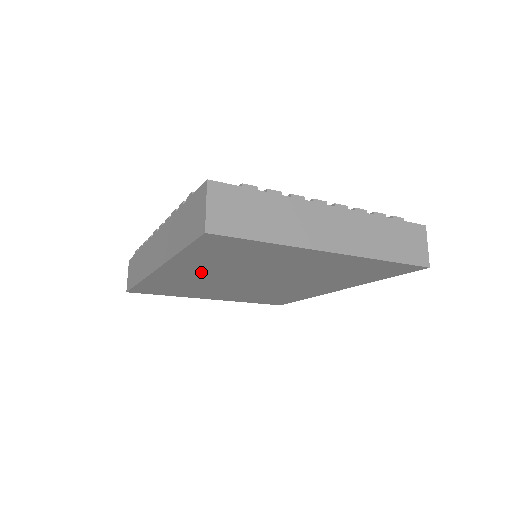
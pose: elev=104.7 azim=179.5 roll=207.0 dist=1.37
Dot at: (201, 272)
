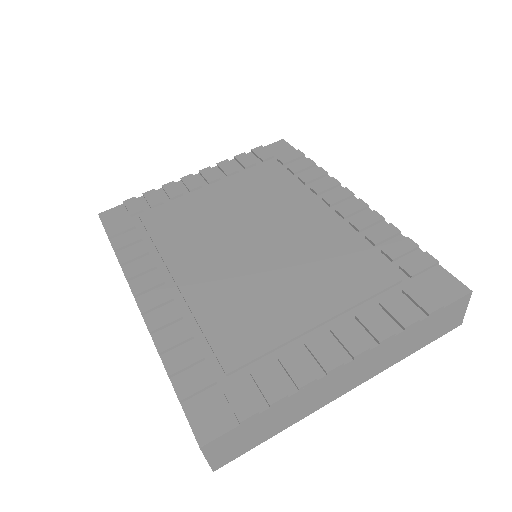
Dot at: occluded
